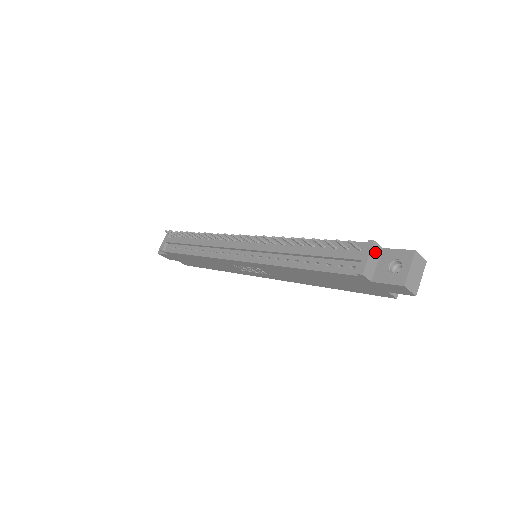
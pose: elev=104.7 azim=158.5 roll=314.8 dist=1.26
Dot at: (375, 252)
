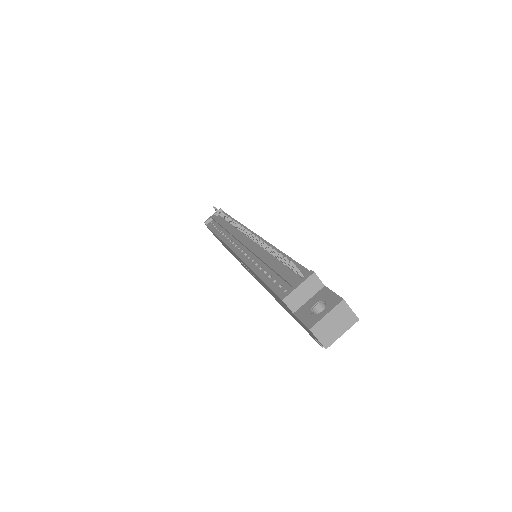
Dot at: (311, 285)
